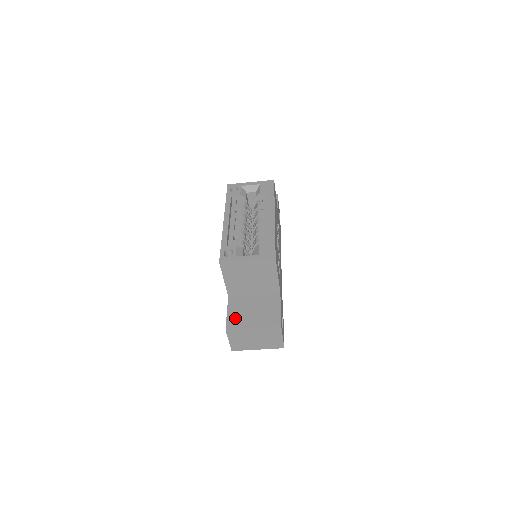
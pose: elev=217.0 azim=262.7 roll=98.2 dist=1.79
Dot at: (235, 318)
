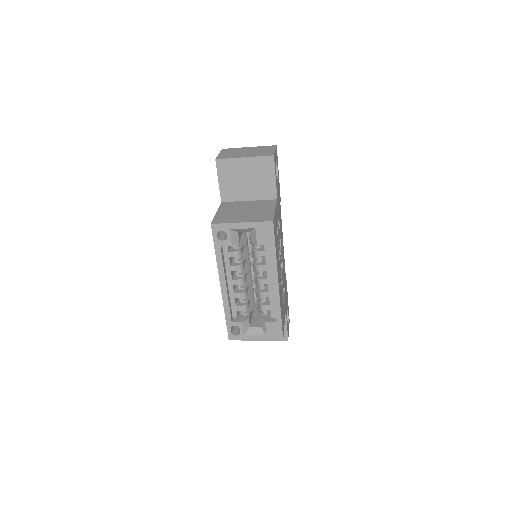
Dot at: occluded
